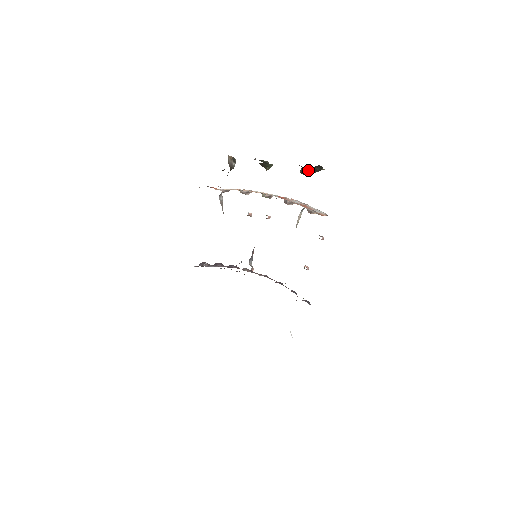
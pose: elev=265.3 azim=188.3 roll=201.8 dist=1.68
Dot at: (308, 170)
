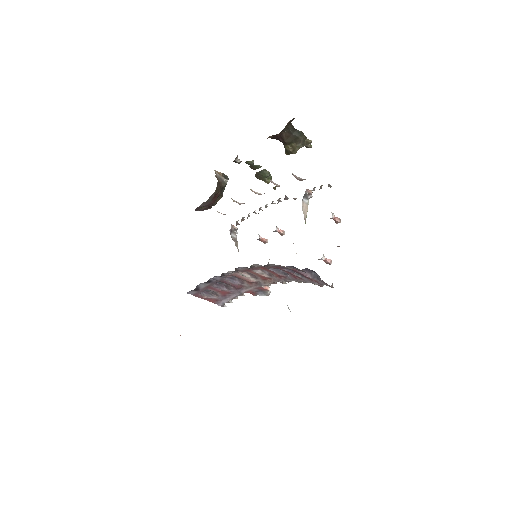
Dot at: (285, 139)
